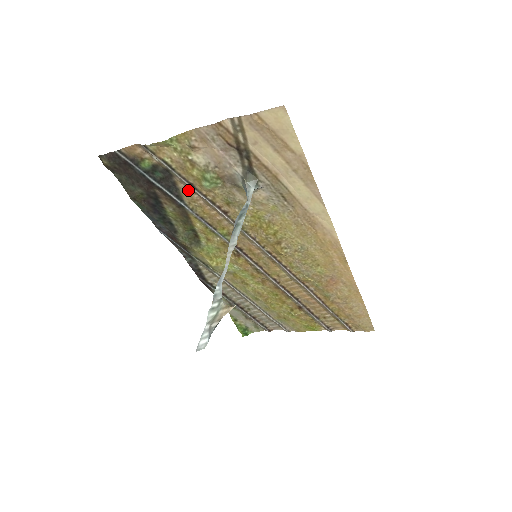
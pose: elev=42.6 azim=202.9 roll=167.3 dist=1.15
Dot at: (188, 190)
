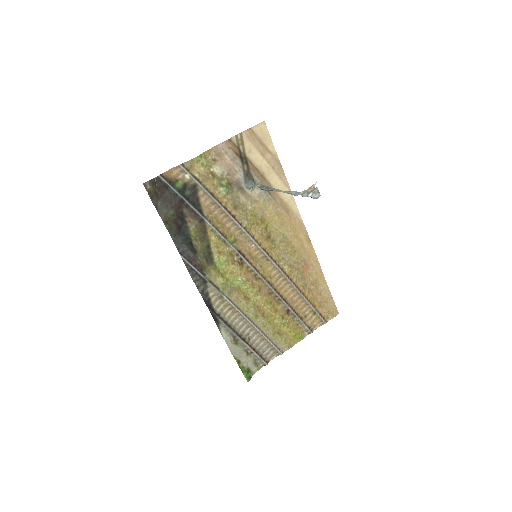
Dot at: (207, 203)
